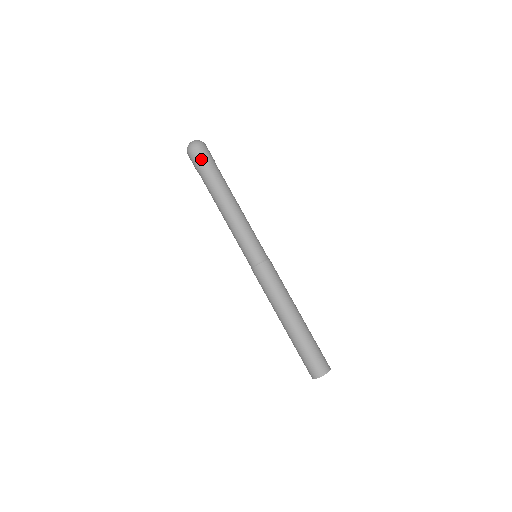
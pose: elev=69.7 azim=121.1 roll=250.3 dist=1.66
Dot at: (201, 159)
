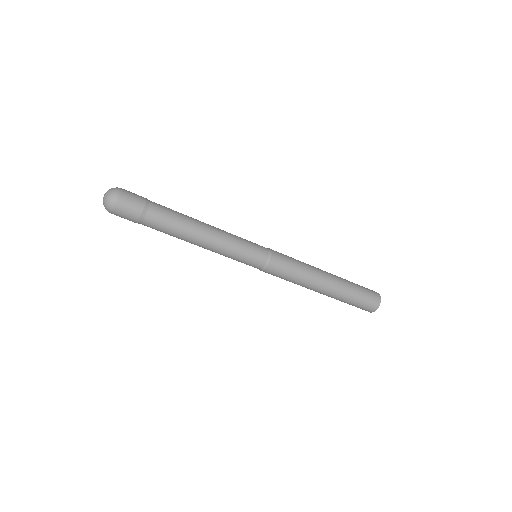
Dot at: (131, 215)
